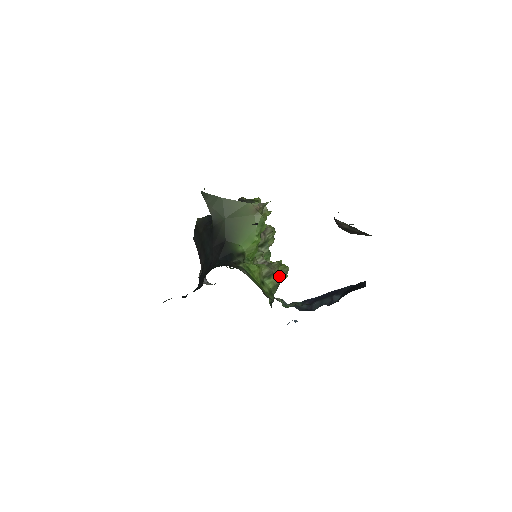
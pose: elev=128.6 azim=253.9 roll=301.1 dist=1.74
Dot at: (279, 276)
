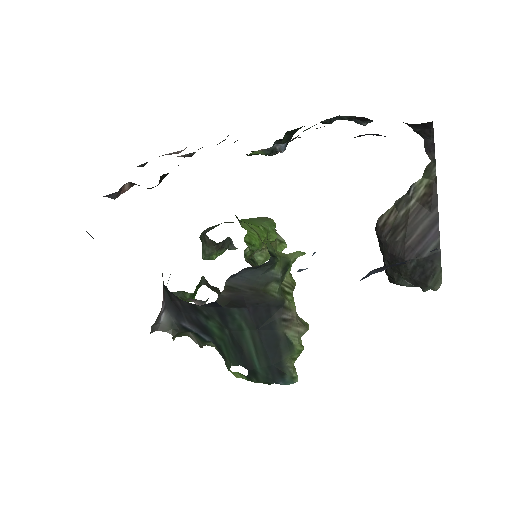
Dot at: (290, 288)
